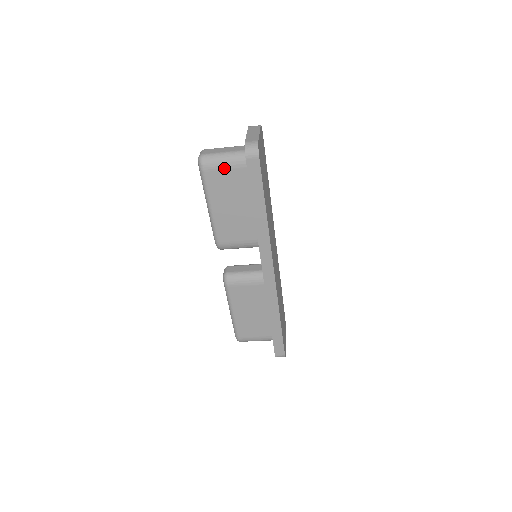
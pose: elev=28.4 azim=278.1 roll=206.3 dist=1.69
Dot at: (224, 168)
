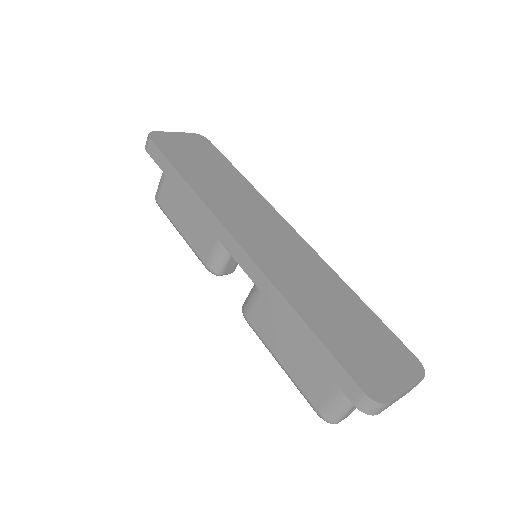
Dot at: (163, 184)
